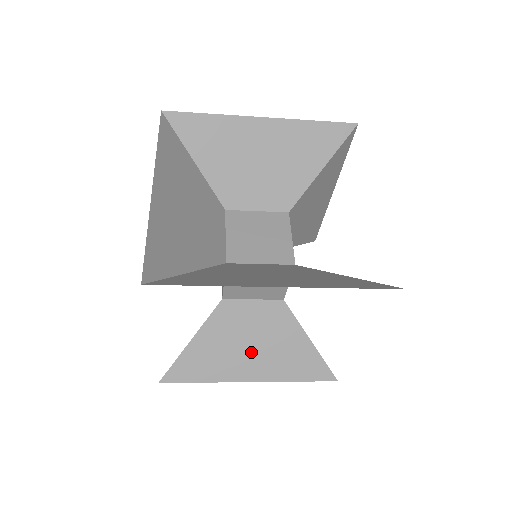
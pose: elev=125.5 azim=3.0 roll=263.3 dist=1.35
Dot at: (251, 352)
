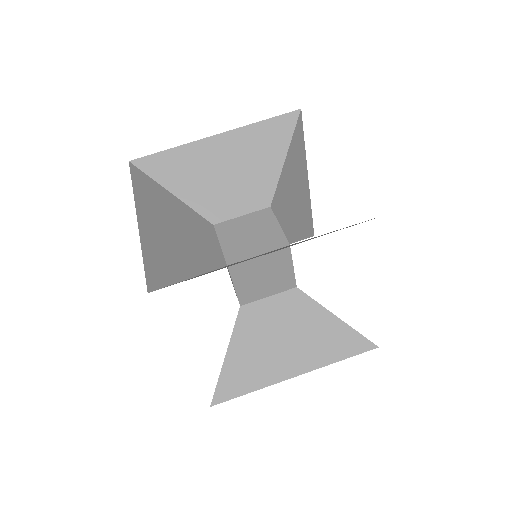
Dot at: (285, 347)
